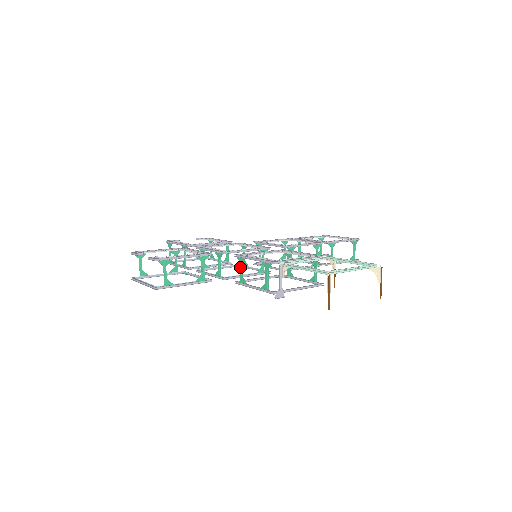
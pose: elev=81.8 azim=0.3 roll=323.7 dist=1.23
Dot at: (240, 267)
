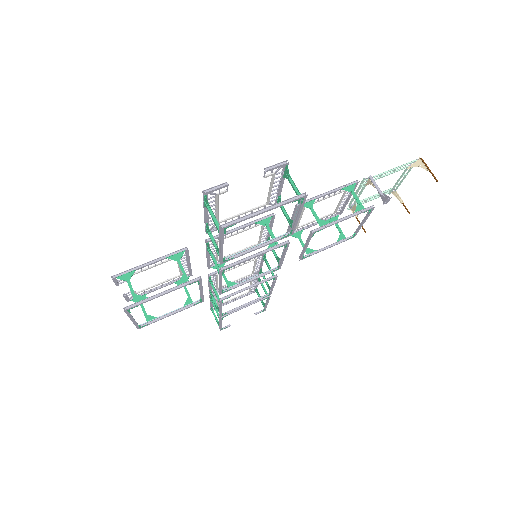
Dot at: (313, 210)
